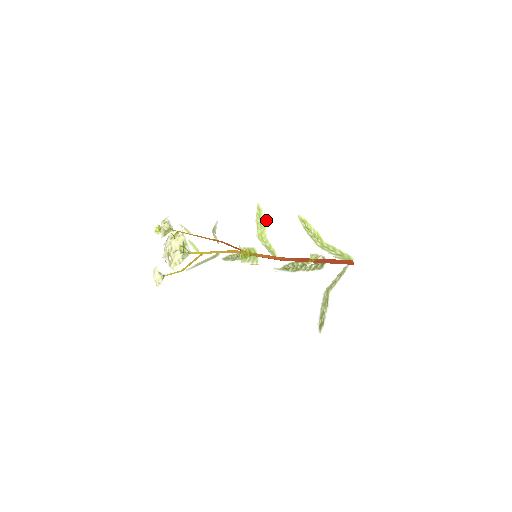
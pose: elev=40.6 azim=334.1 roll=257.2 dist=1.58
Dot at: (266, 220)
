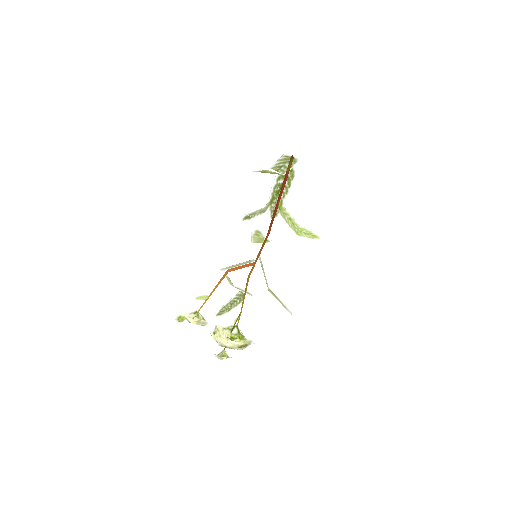
Dot at: (266, 236)
